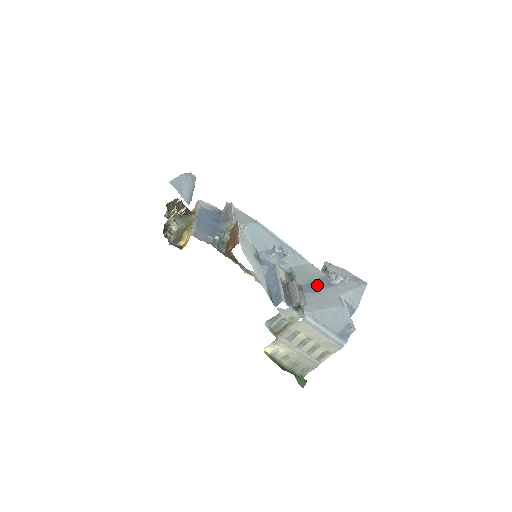
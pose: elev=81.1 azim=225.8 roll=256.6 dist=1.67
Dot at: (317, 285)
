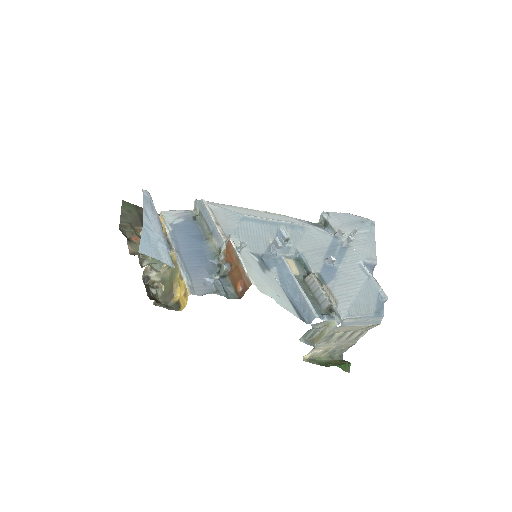
Dot at: occluded
